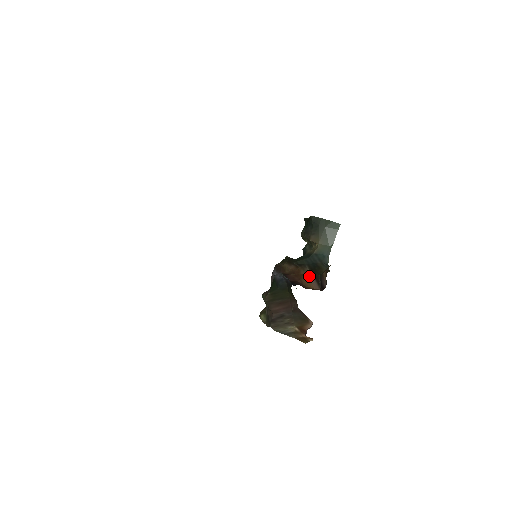
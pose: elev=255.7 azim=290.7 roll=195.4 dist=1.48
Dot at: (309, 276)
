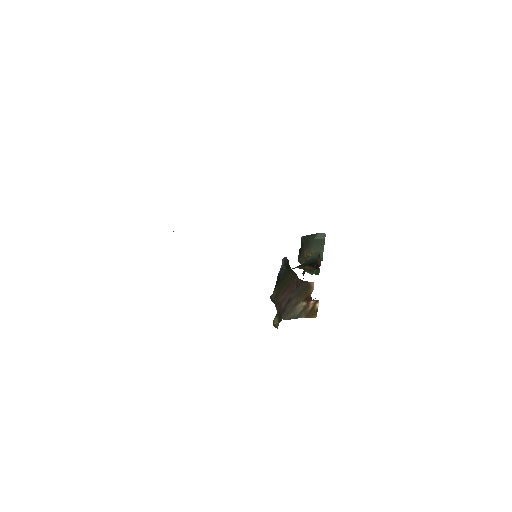
Dot at: (306, 267)
